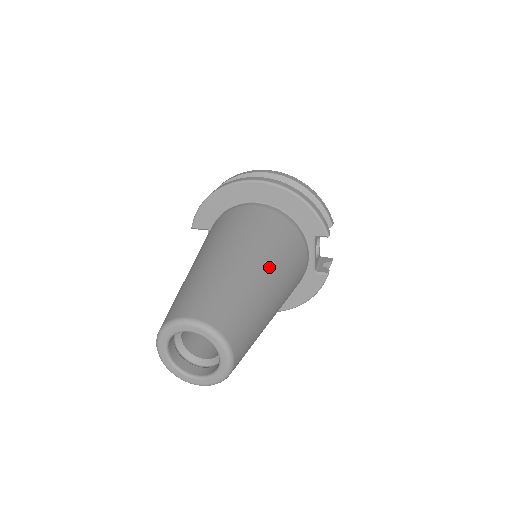
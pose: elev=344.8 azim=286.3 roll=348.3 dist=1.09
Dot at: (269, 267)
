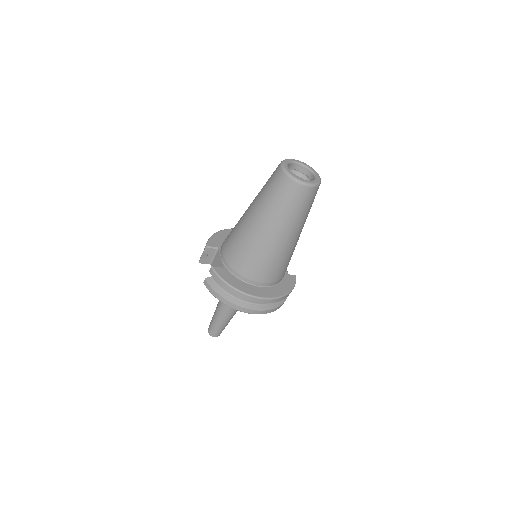
Dot at: occluded
